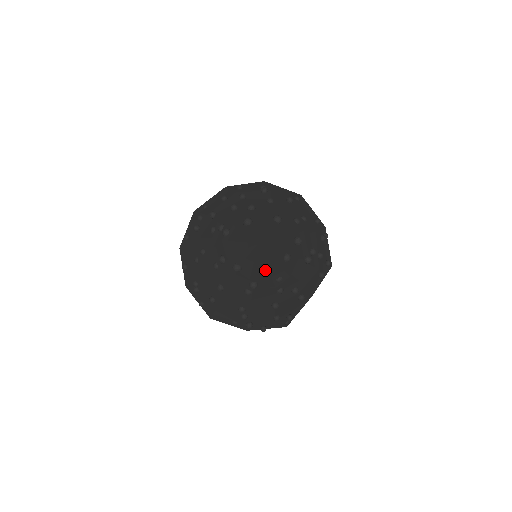
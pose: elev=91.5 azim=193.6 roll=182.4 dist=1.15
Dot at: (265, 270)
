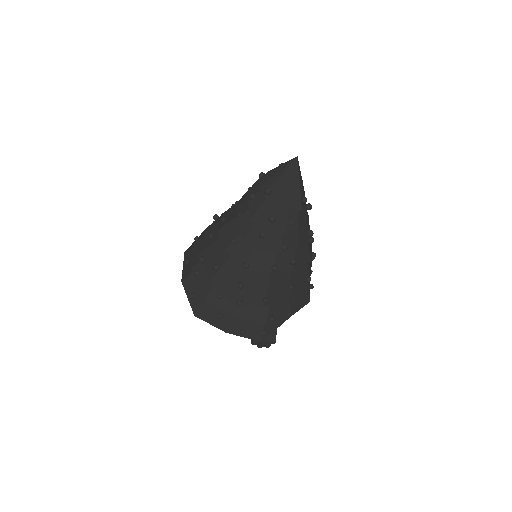
Dot at: (288, 199)
